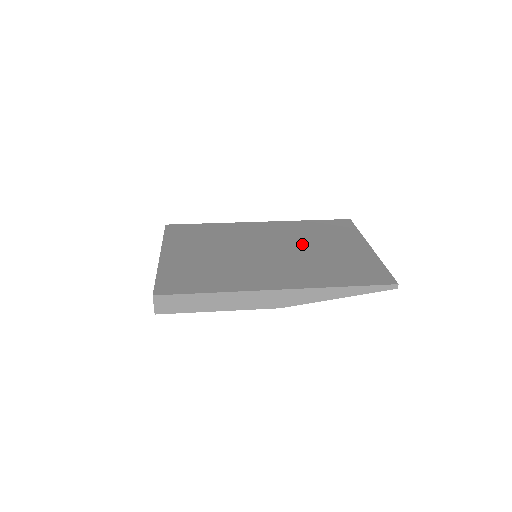
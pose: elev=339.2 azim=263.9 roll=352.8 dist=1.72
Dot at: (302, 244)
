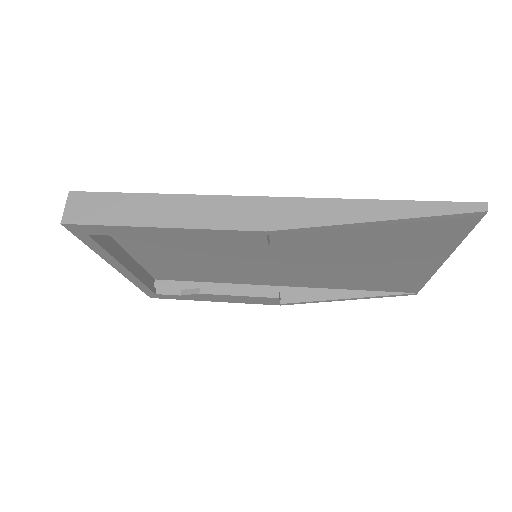
Dot at: occluded
